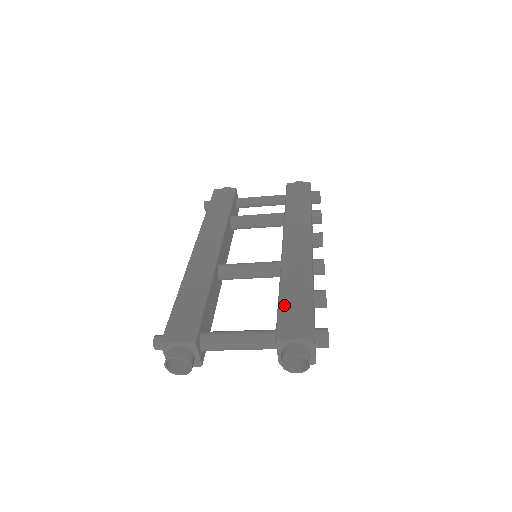
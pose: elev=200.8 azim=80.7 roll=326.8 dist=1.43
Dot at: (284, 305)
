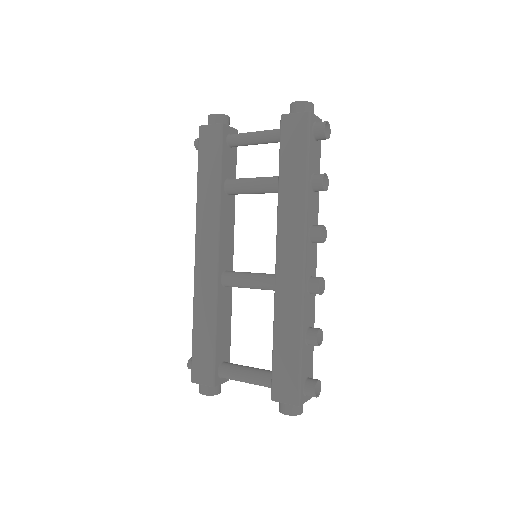
Dot at: (277, 360)
